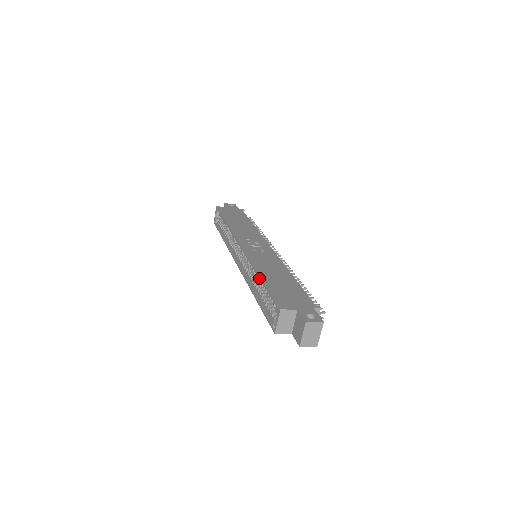
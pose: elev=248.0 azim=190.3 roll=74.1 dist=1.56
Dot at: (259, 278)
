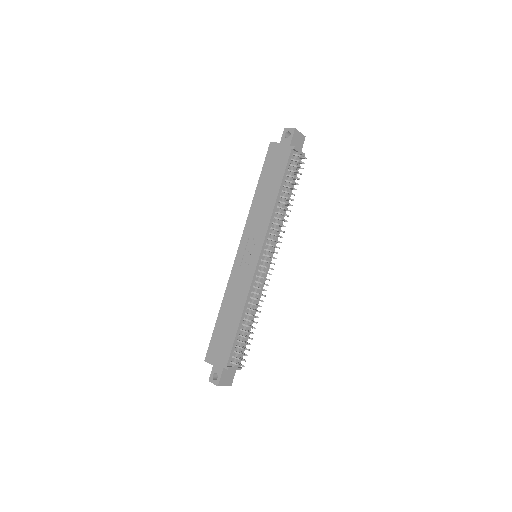
Dot at: (220, 312)
